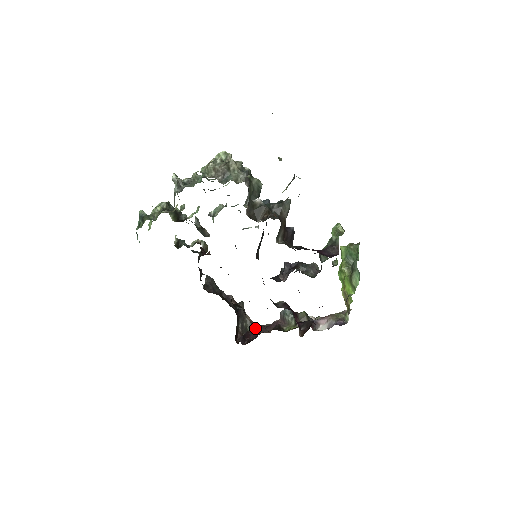
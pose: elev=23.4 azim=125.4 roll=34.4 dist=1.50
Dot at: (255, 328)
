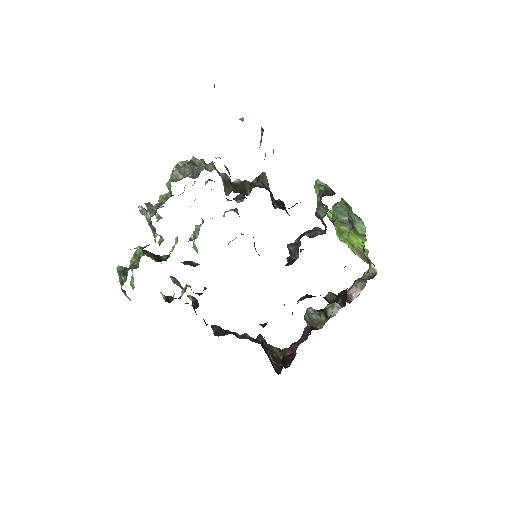
Dot at: (288, 349)
